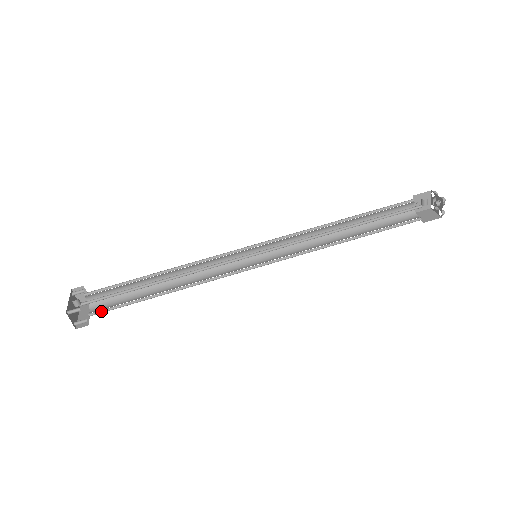
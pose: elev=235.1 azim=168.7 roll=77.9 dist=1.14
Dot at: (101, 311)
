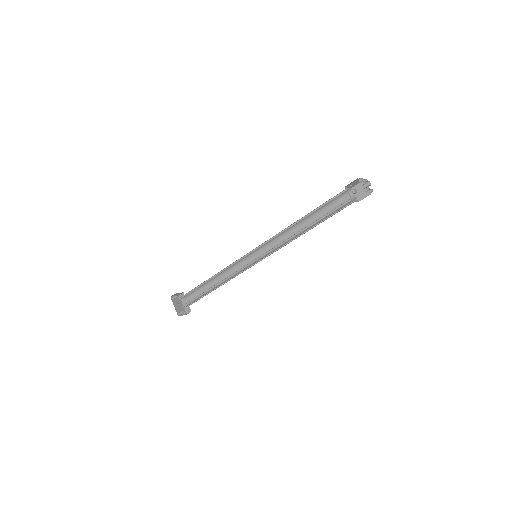
Dot at: (192, 302)
